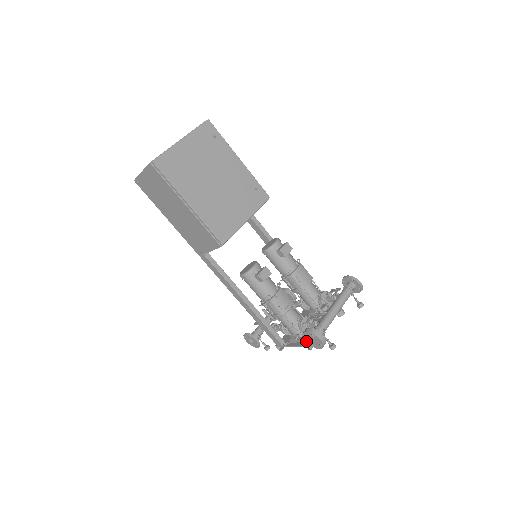
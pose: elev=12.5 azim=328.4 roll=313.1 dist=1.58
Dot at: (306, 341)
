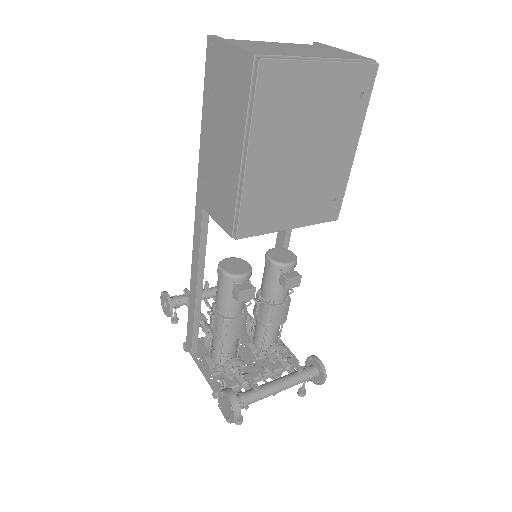
Dot at: (219, 396)
